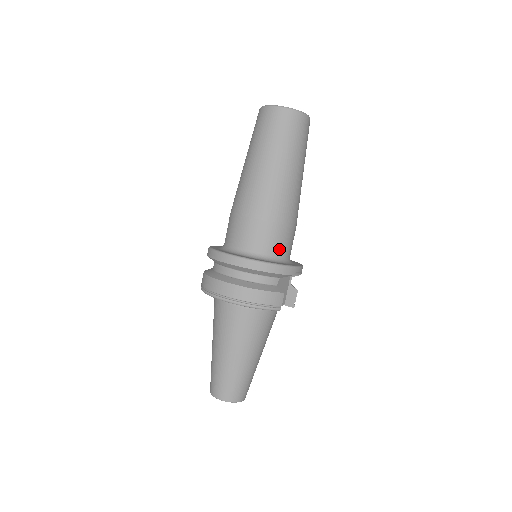
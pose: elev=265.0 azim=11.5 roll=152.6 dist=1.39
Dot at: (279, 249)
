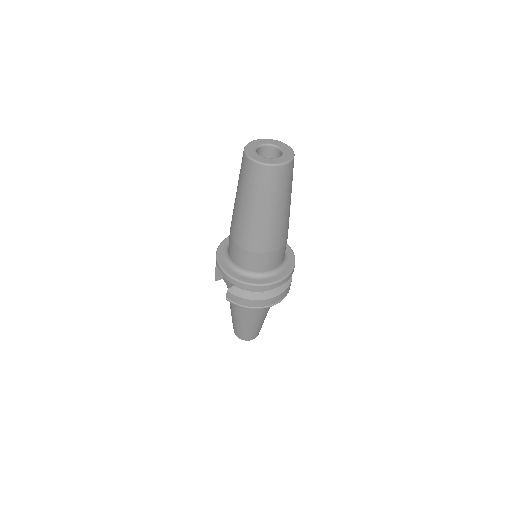
Dot at: occluded
